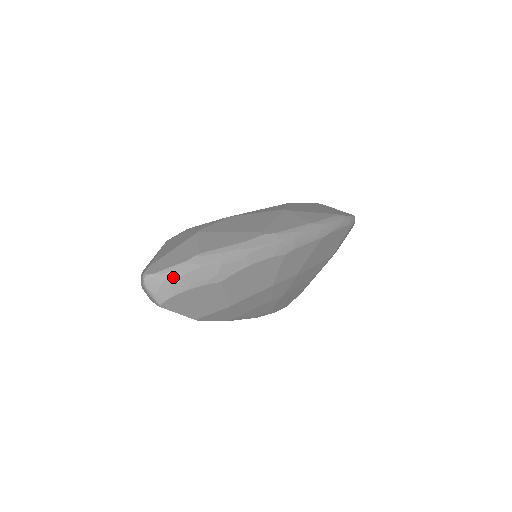
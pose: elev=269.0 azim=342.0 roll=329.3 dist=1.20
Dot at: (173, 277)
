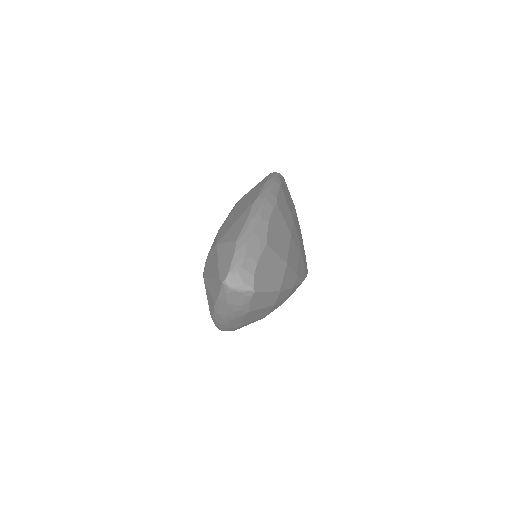
Dot at: (240, 264)
